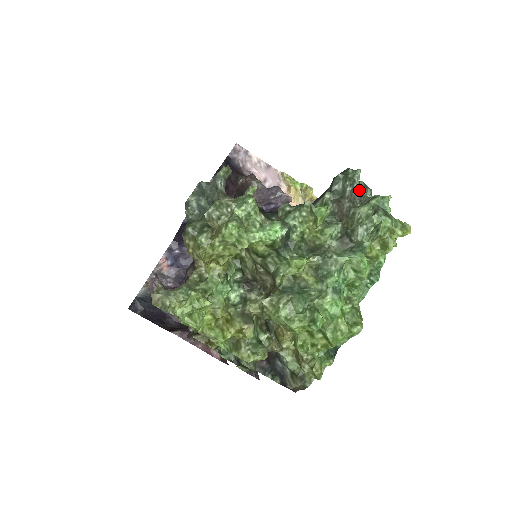
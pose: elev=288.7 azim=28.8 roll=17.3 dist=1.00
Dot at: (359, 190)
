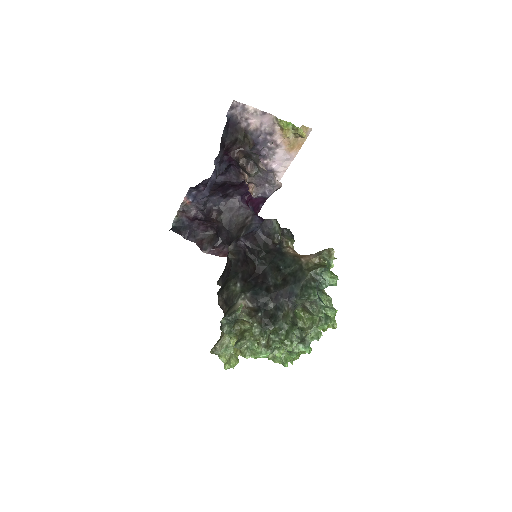
Dot at: (316, 299)
